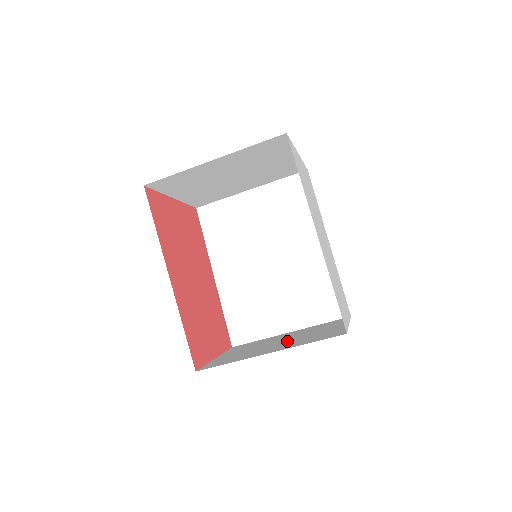
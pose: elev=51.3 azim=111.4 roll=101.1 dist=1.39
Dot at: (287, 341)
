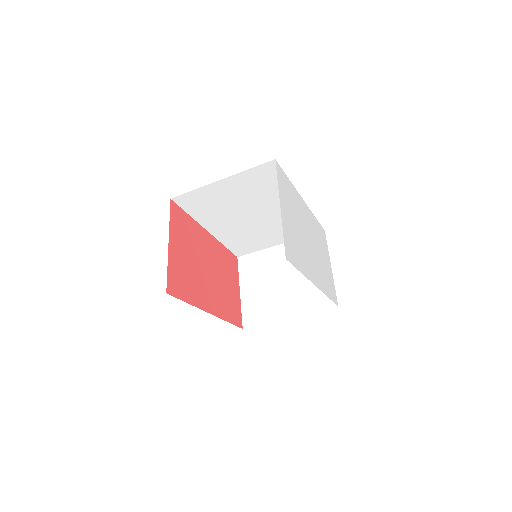
Dot at: (291, 286)
